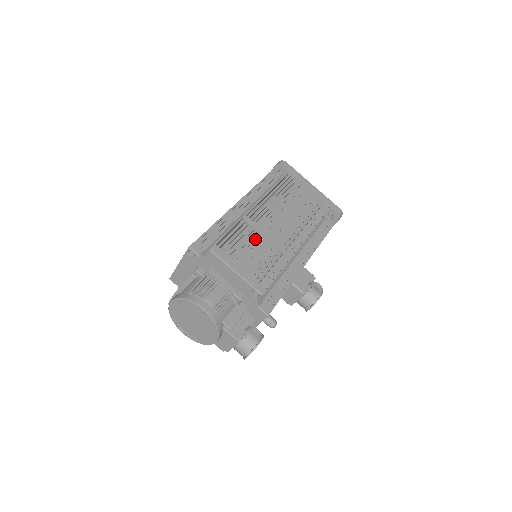
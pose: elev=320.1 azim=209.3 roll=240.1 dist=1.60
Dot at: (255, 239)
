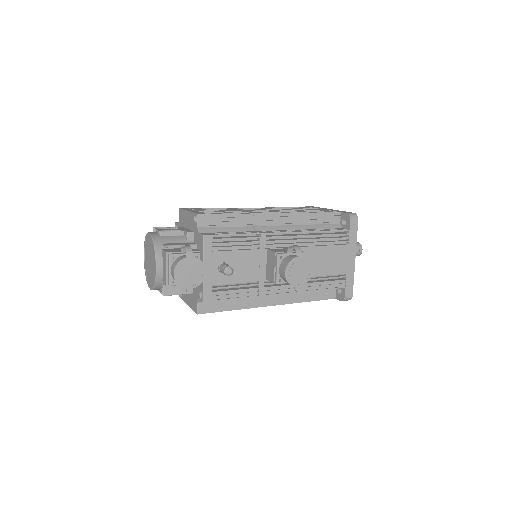
Dot at: occluded
